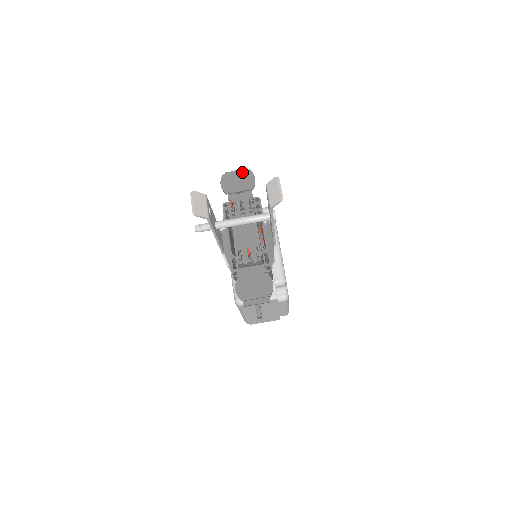
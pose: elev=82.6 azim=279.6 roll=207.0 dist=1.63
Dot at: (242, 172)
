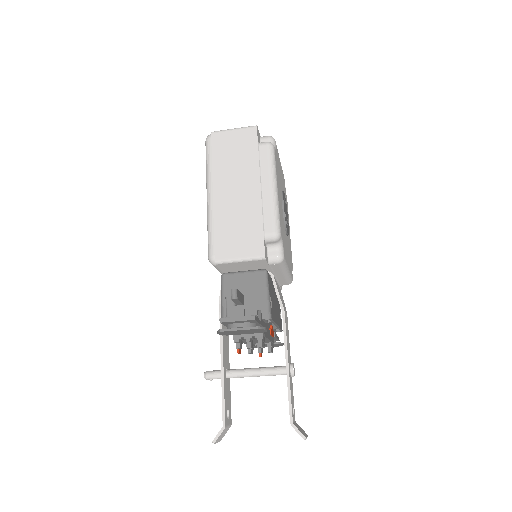
Dot at: (248, 330)
